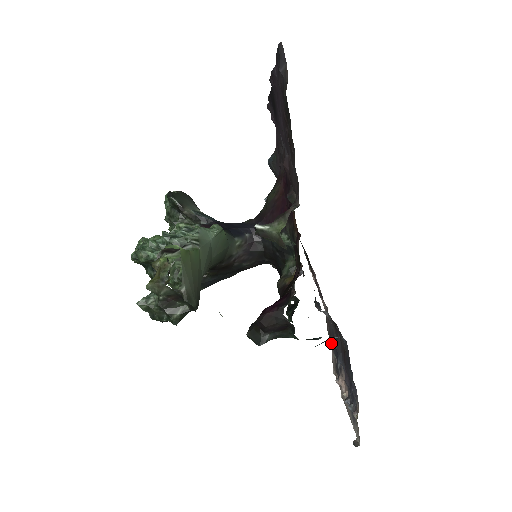
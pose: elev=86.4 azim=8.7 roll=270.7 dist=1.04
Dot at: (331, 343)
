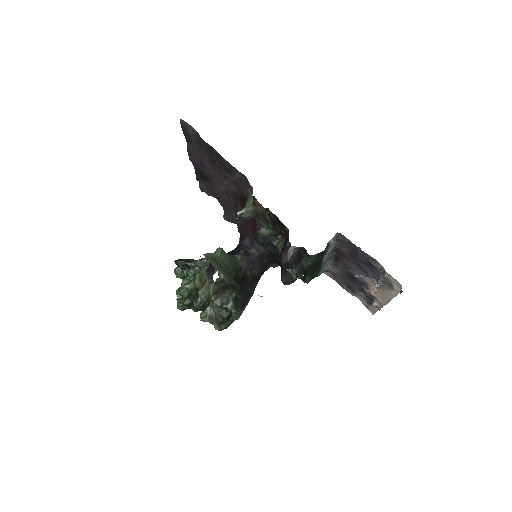
Dot at: (352, 290)
